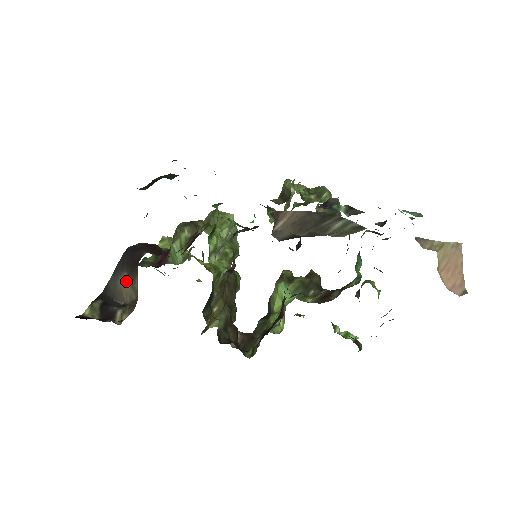
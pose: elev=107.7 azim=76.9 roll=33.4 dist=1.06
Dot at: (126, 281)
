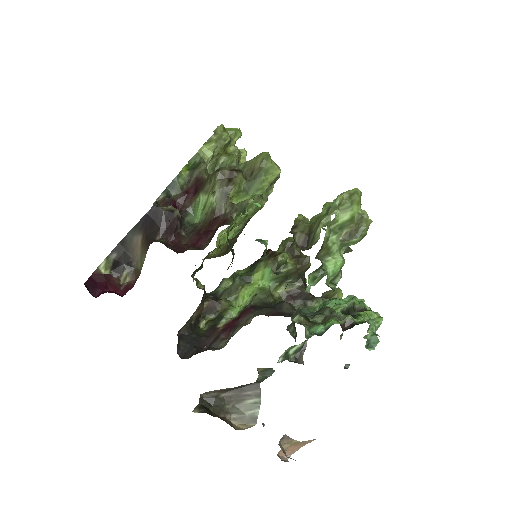
Dot at: (140, 243)
